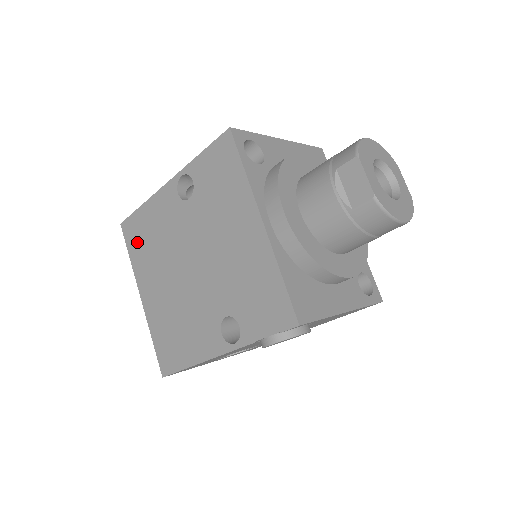
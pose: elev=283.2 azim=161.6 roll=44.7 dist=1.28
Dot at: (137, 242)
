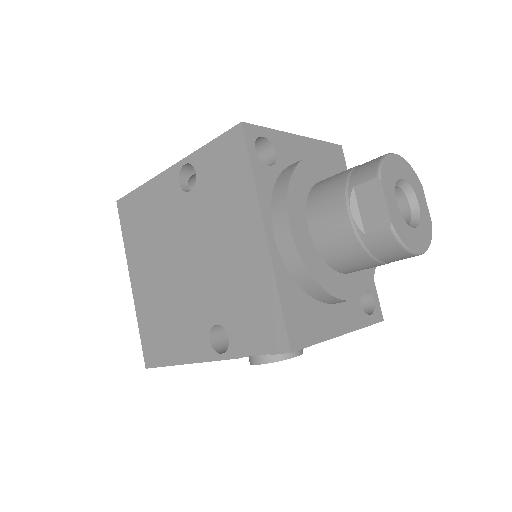
Dot at: (132, 224)
